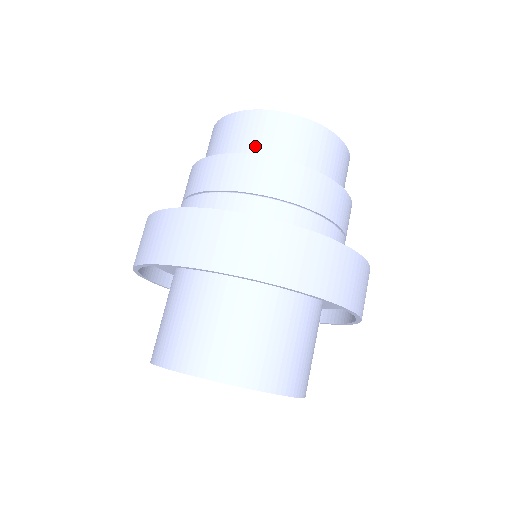
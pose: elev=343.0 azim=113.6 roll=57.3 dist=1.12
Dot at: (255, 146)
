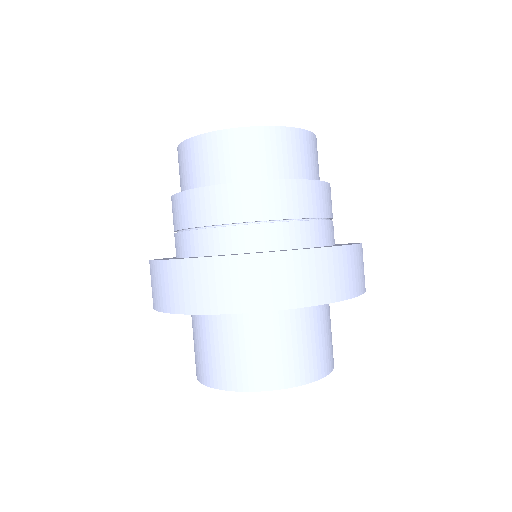
Dot at: (295, 167)
